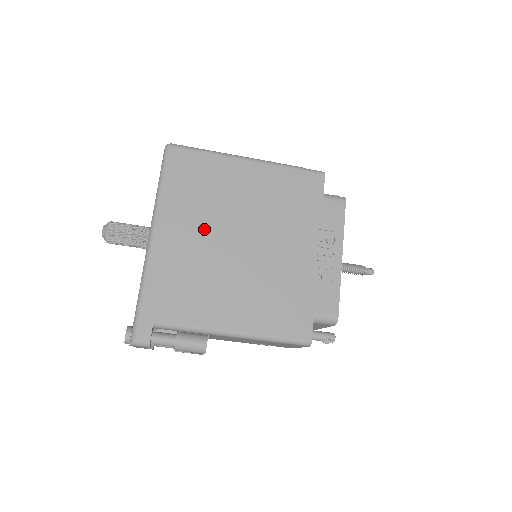
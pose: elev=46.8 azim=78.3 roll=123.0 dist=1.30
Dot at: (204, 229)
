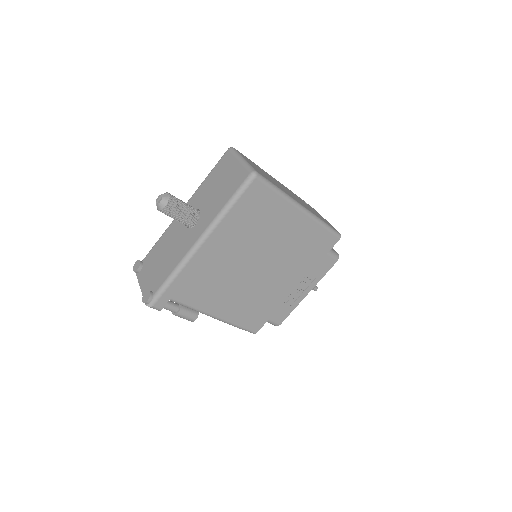
Dot at: (239, 250)
